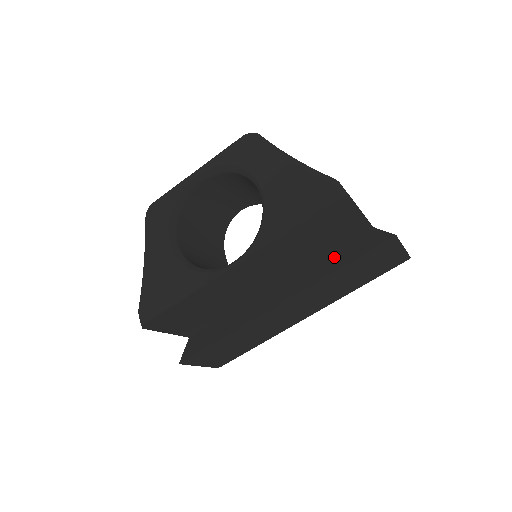
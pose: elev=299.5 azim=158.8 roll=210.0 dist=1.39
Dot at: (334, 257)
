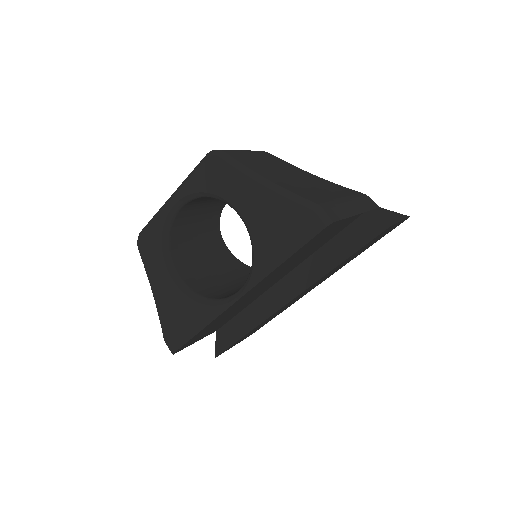
Dot at: (332, 249)
